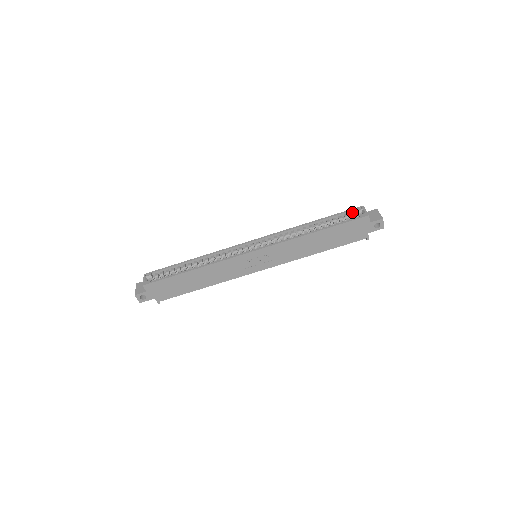
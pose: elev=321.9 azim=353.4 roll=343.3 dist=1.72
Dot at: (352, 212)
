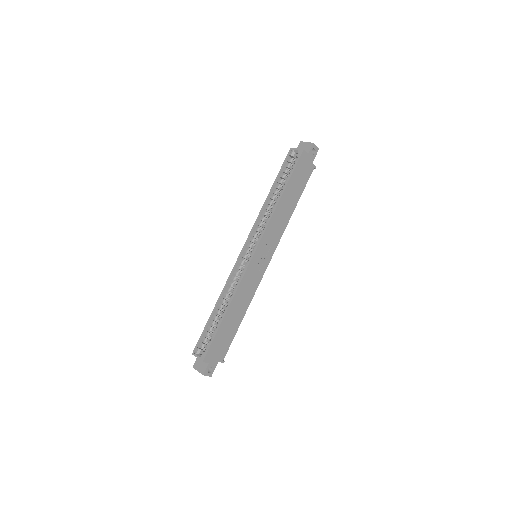
Dot at: (288, 159)
